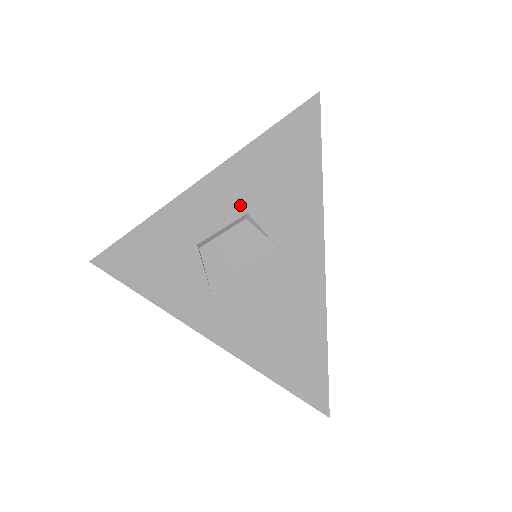
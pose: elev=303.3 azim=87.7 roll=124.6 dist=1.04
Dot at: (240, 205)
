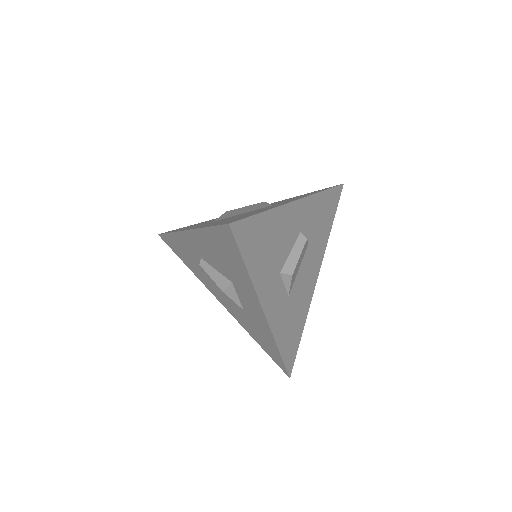
Dot at: occluded
